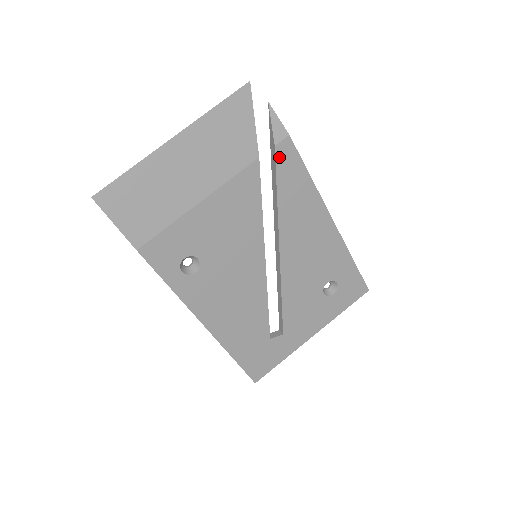
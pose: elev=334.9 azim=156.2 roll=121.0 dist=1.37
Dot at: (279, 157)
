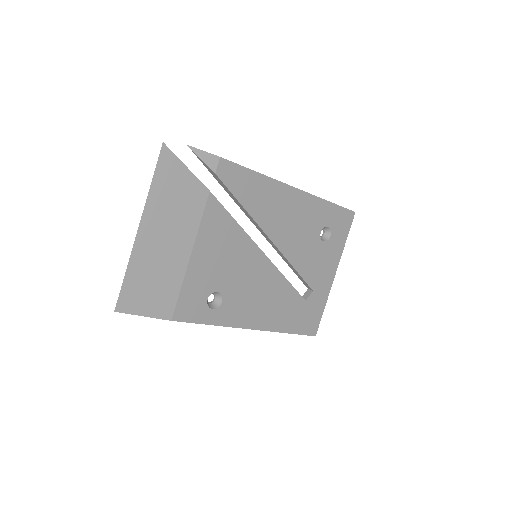
Dot at: (224, 178)
